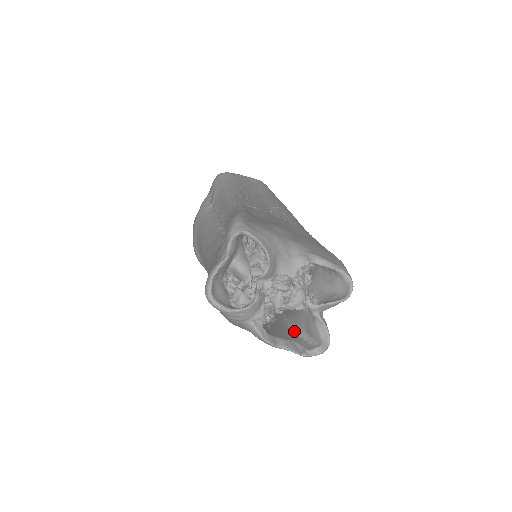
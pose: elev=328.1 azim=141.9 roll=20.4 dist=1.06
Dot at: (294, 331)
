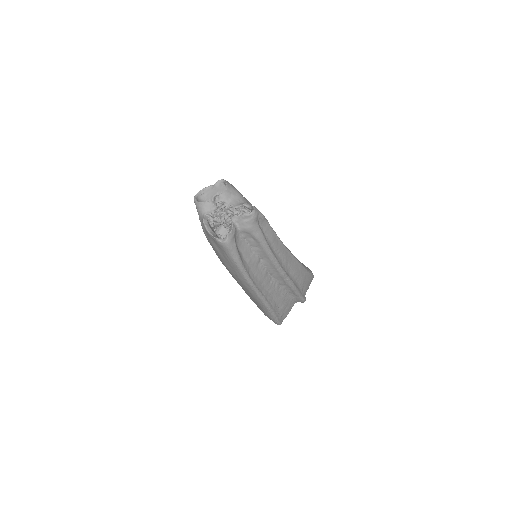
Dot at: occluded
